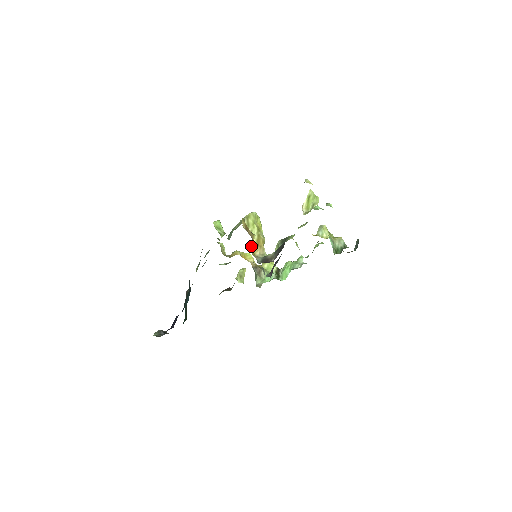
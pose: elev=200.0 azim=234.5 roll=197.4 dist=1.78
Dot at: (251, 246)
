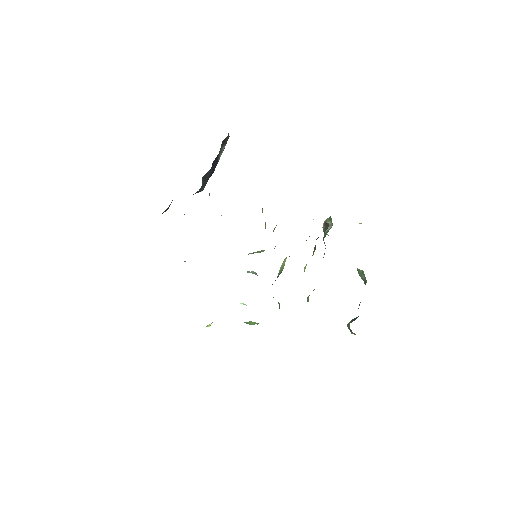
Dot at: (274, 228)
